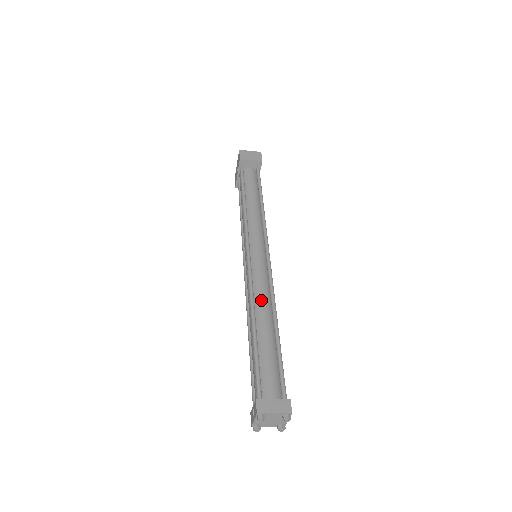
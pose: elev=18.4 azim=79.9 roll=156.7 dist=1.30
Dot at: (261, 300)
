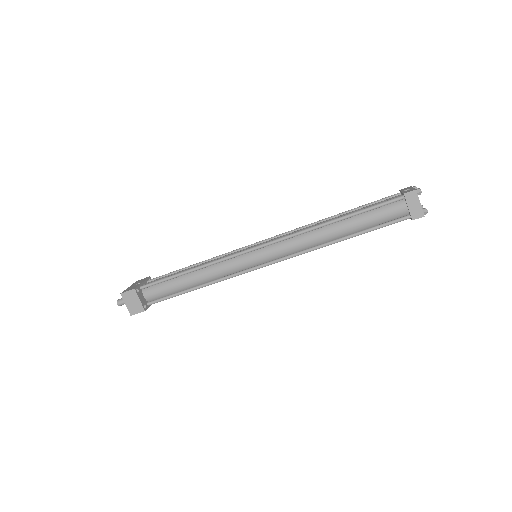
Dot at: occluded
